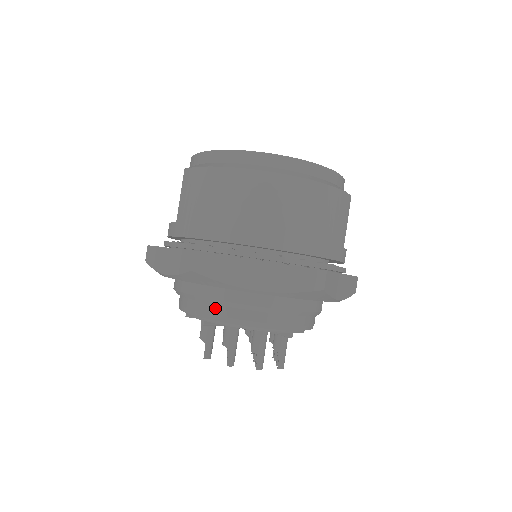
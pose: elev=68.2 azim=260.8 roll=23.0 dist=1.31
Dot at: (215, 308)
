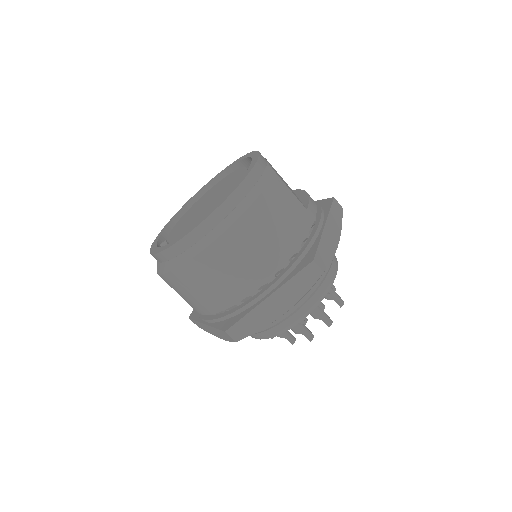
Dot at: (270, 330)
